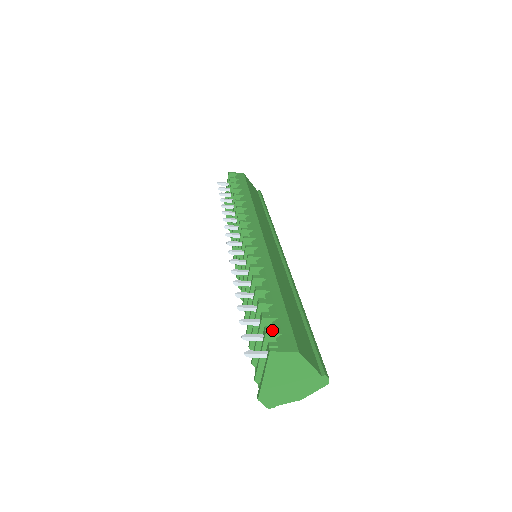
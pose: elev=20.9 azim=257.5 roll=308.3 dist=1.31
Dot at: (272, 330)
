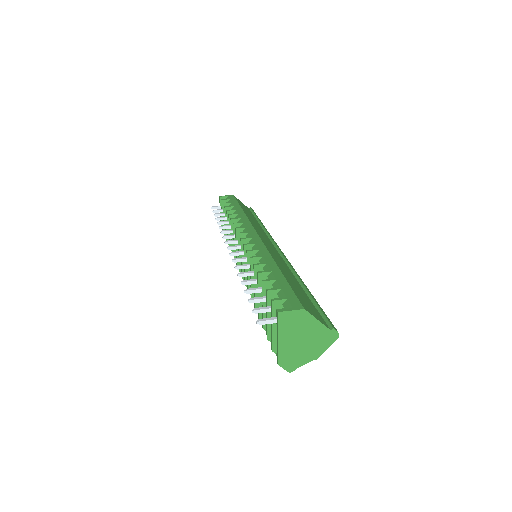
Dot at: occluded
